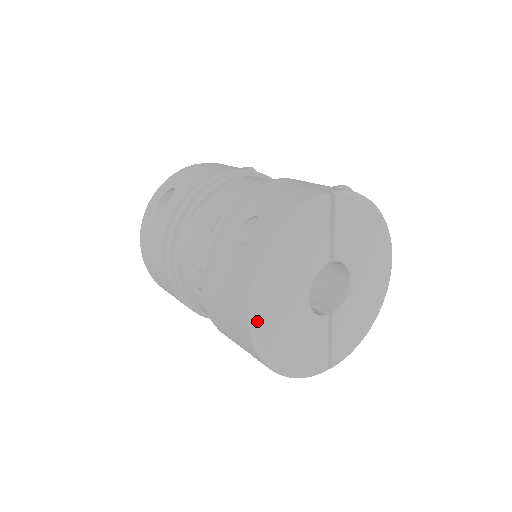
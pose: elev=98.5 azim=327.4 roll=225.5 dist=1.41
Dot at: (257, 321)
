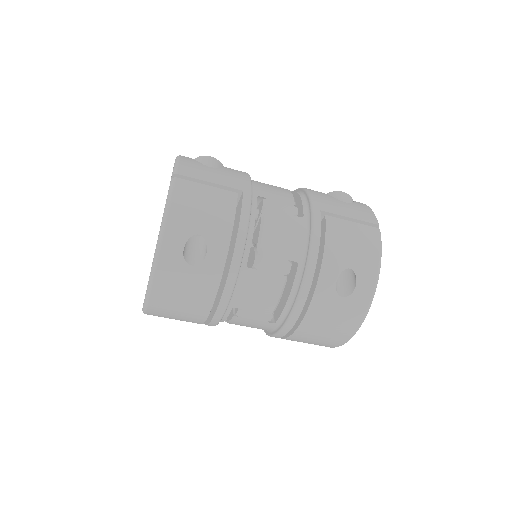
Dot at: occluded
